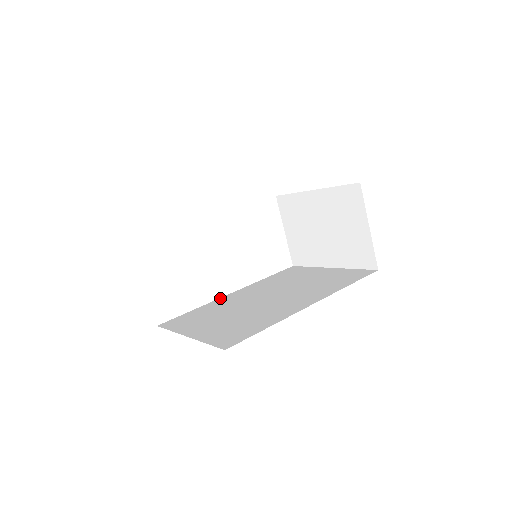
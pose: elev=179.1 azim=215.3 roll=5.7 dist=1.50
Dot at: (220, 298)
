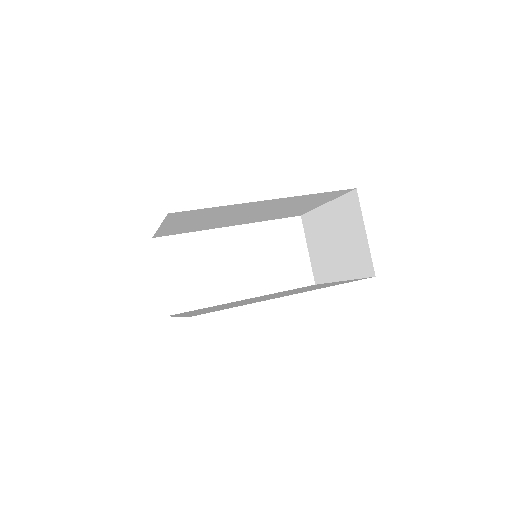
Dot at: occluded
